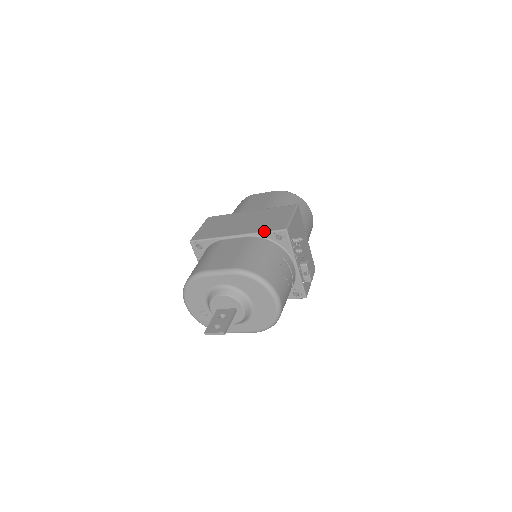
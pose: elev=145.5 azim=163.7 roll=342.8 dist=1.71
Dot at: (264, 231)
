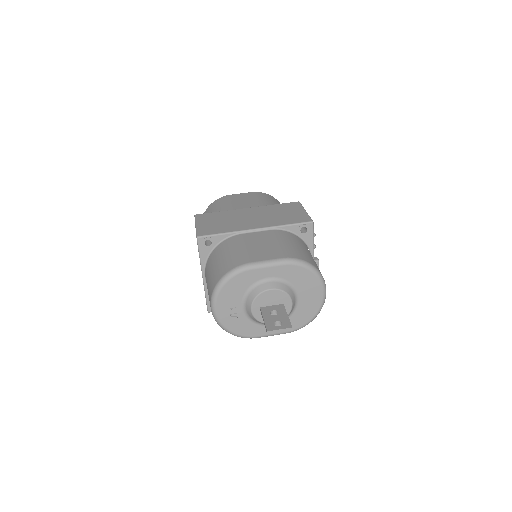
Dot at: (289, 224)
